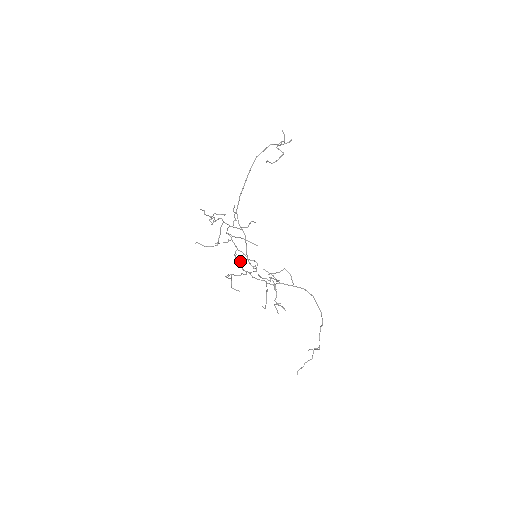
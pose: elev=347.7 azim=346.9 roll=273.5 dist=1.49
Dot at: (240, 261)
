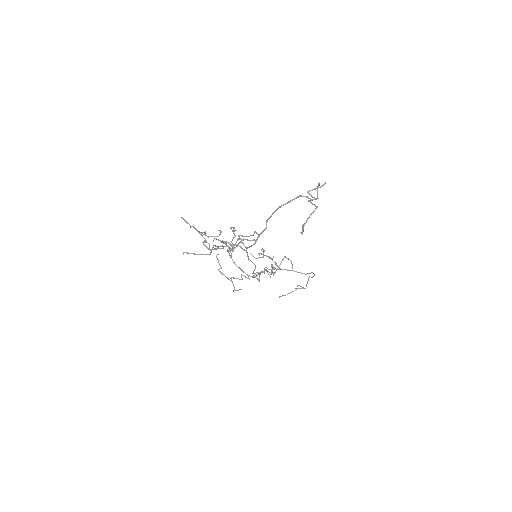
Dot at: (229, 244)
